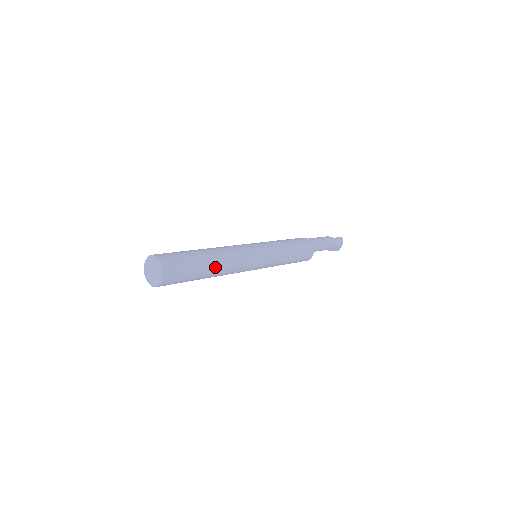
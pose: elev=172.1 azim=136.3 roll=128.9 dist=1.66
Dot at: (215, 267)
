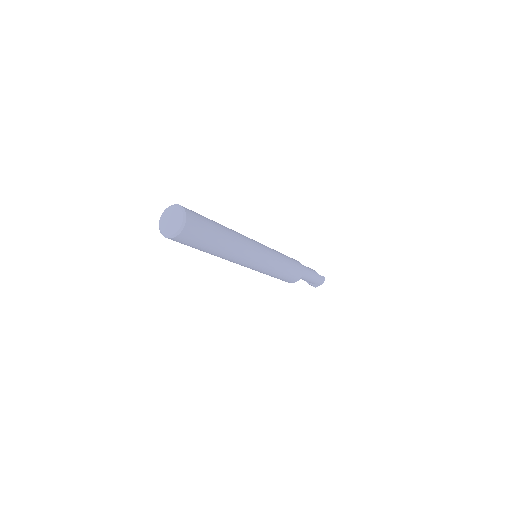
Dot at: (225, 248)
